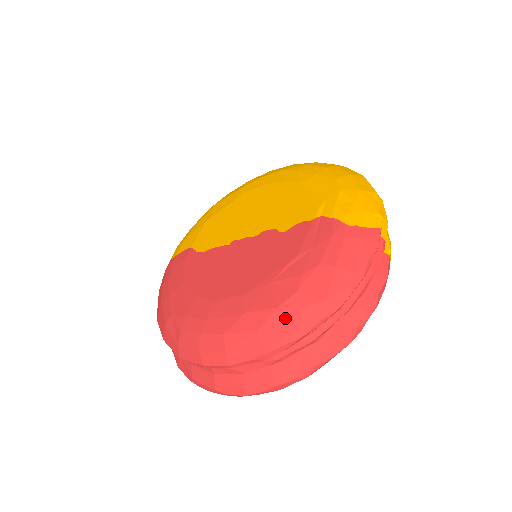
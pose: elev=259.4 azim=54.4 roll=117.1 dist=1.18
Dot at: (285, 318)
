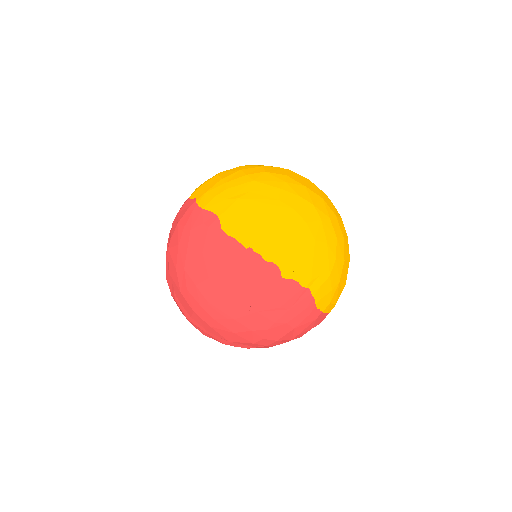
Dot at: (252, 337)
